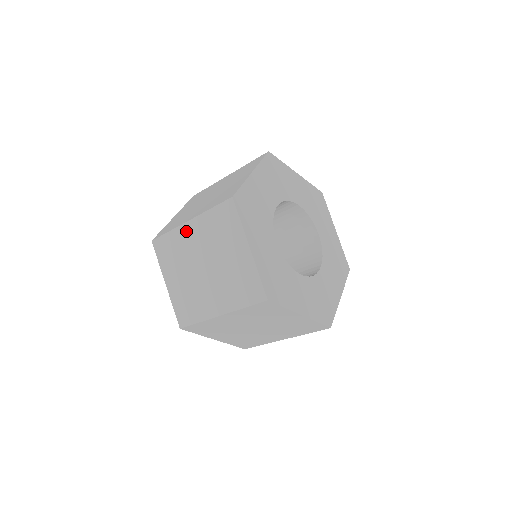
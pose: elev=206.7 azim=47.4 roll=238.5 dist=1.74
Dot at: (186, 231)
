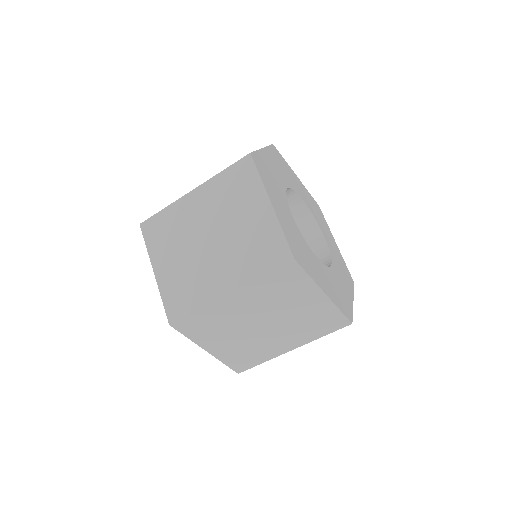
Dot at: occluded
